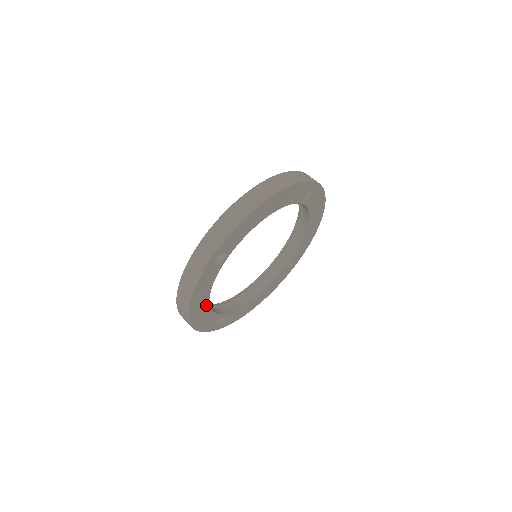
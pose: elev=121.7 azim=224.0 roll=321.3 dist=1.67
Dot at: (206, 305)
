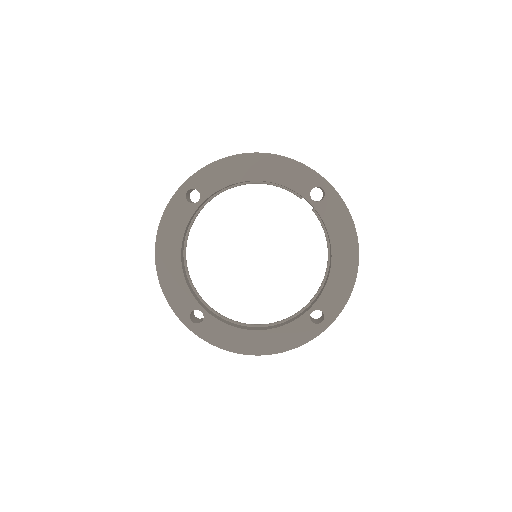
Dot at: (178, 261)
